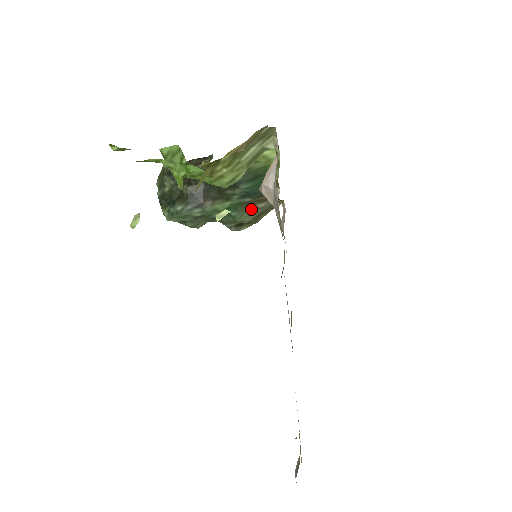
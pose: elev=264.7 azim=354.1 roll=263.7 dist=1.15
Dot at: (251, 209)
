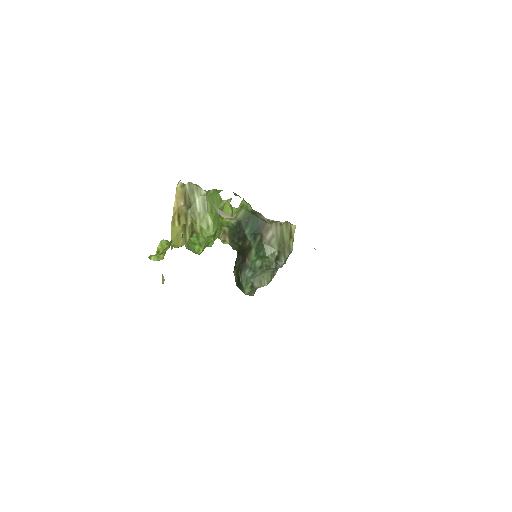
Dot at: (267, 242)
